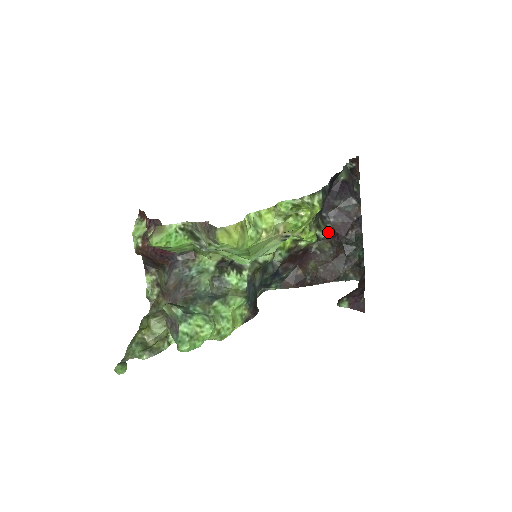
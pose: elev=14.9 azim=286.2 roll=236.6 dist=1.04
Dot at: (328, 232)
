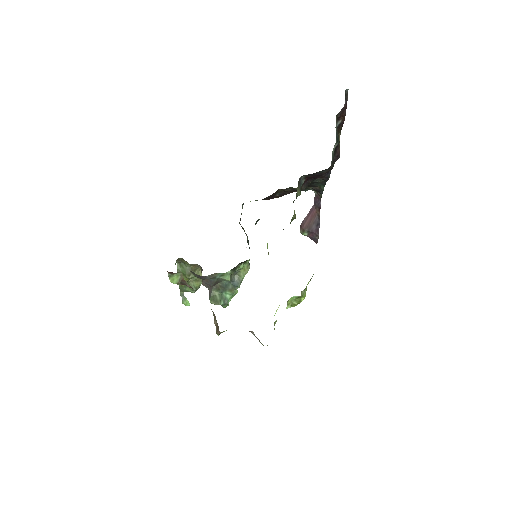
Dot at: (301, 186)
